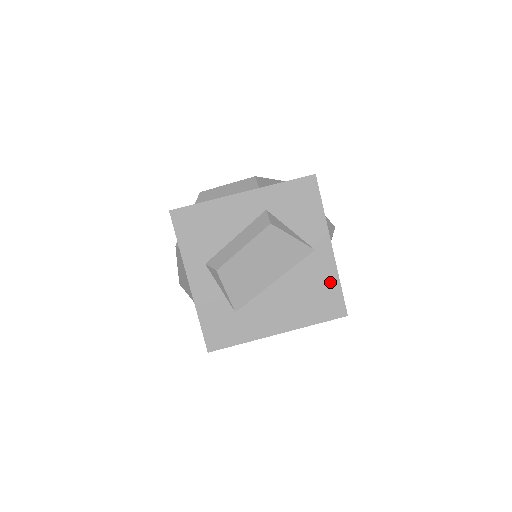
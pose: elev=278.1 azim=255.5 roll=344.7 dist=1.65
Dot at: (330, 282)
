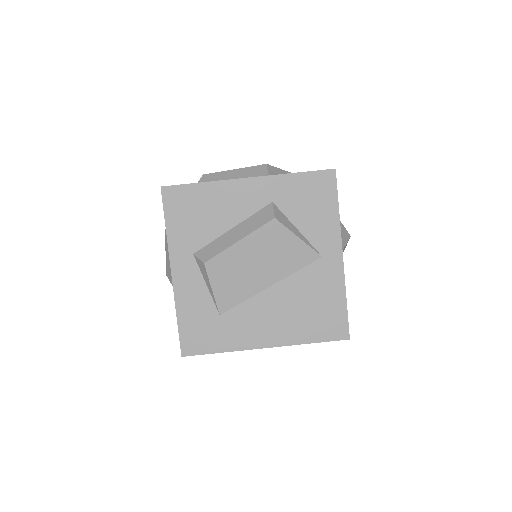
Dot at: (335, 297)
